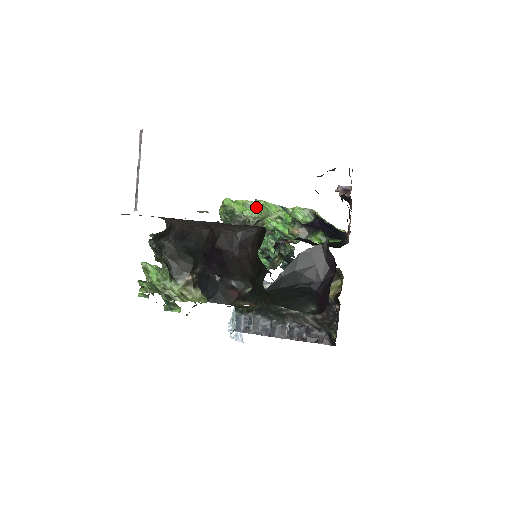
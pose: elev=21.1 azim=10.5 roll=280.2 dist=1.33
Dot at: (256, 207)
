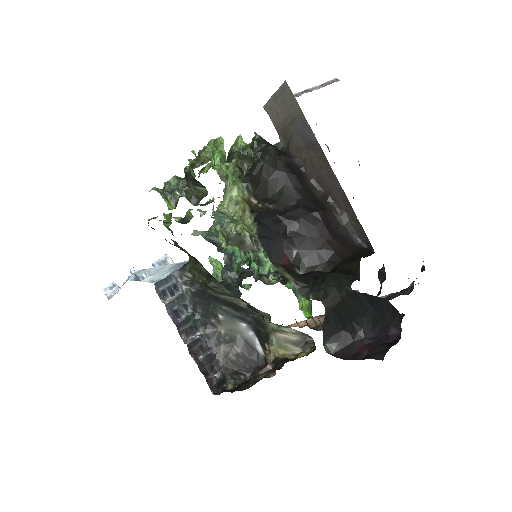
Dot at: occluded
